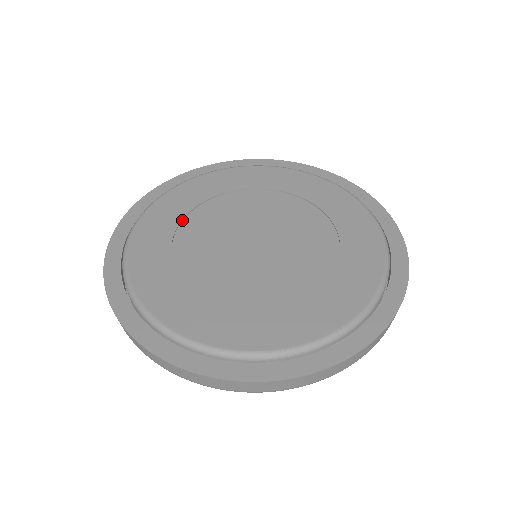
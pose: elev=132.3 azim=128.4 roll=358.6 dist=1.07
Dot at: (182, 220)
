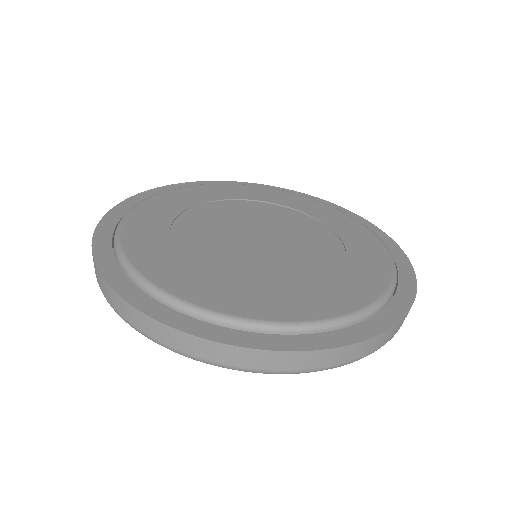
Dot at: (237, 199)
